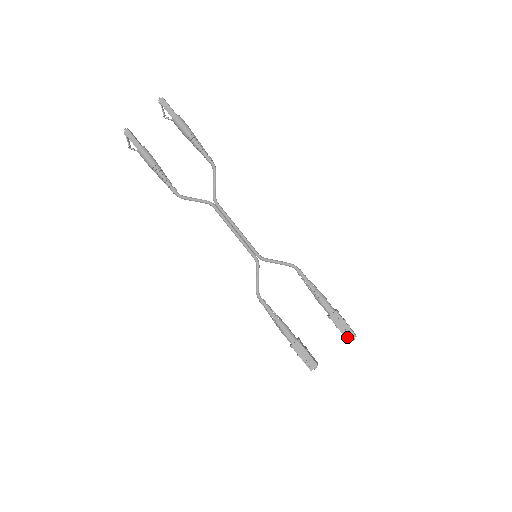
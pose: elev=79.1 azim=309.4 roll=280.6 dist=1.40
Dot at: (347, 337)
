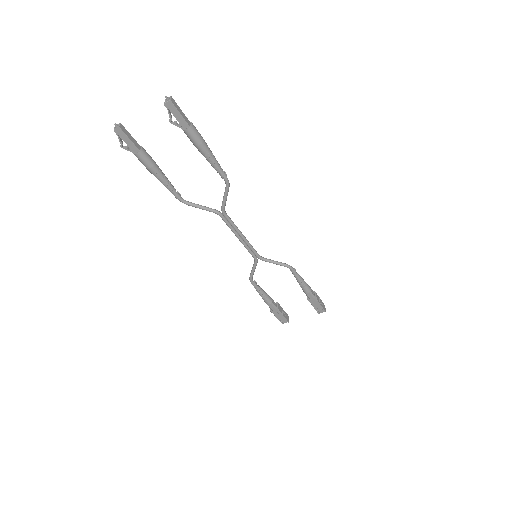
Dot at: (318, 312)
